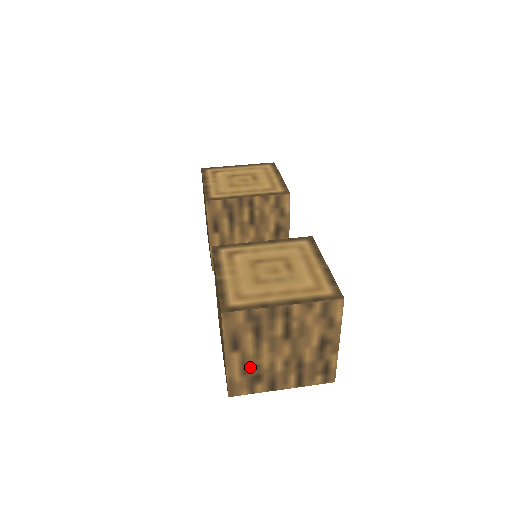
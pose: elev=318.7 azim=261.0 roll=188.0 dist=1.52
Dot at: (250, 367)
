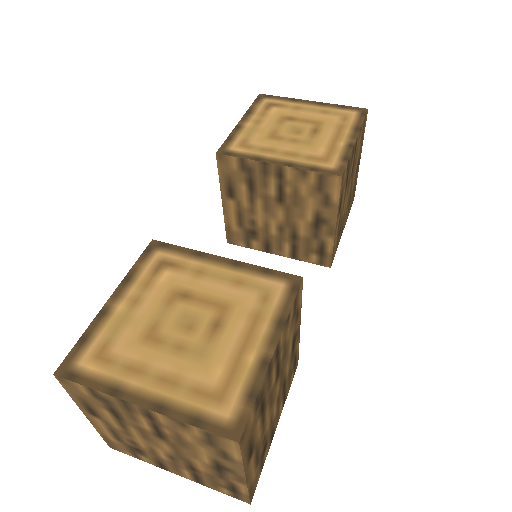
Dot at: (123, 438)
